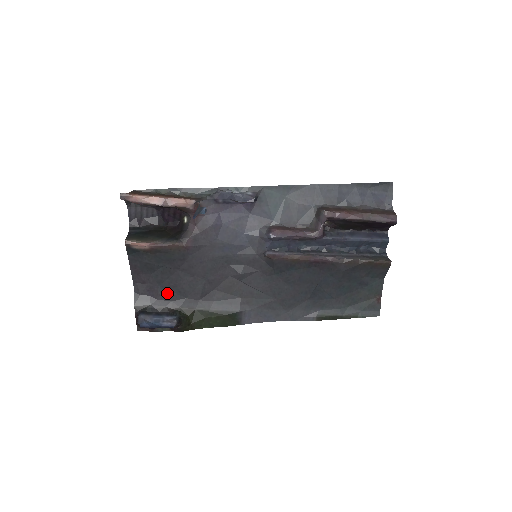
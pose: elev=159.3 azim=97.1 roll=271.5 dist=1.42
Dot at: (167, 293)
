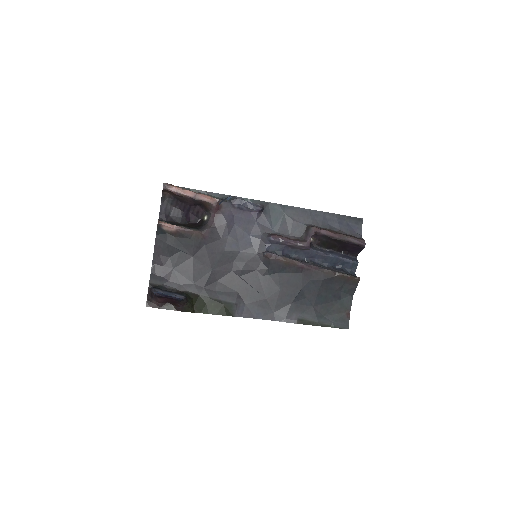
Dot at: (179, 276)
